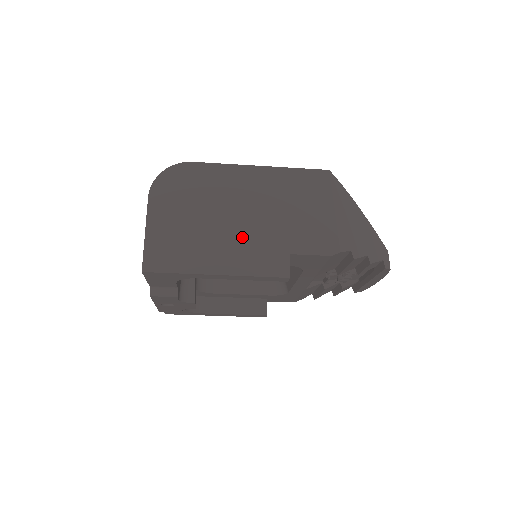
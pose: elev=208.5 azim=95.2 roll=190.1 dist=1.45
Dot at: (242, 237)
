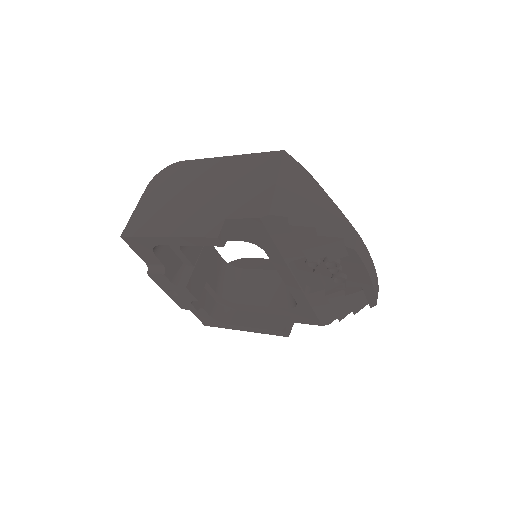
Dot at: (194, 208)
